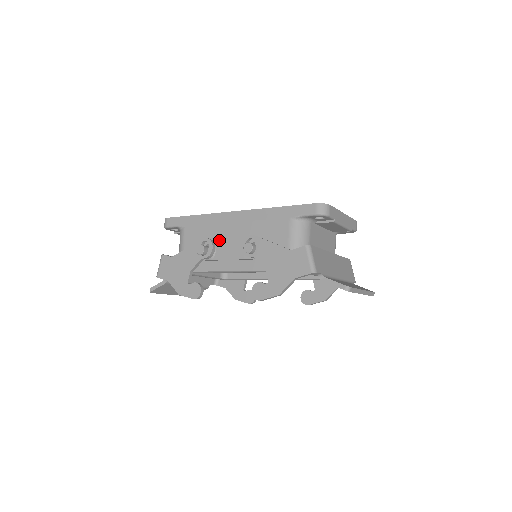
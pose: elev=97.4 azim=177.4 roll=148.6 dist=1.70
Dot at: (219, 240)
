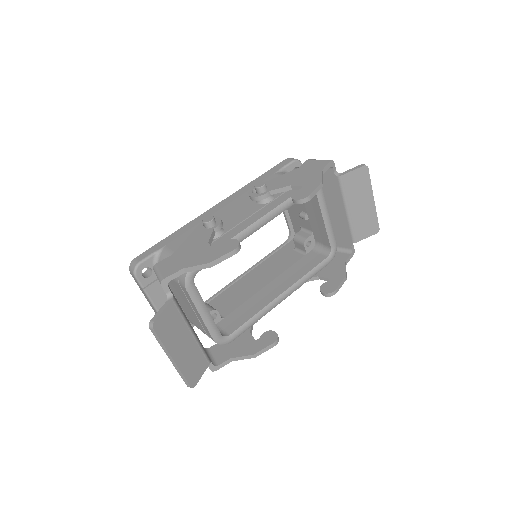
Dot at: occluded
